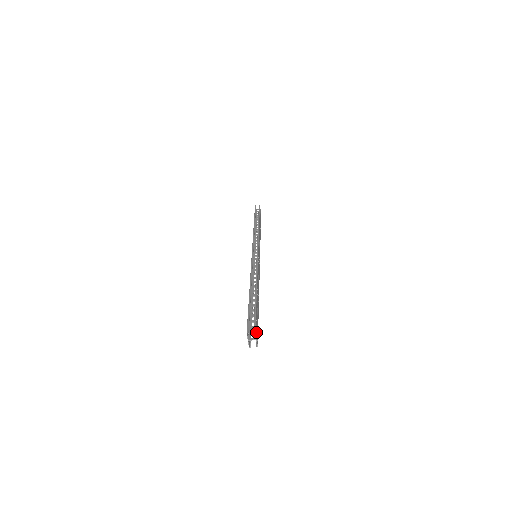
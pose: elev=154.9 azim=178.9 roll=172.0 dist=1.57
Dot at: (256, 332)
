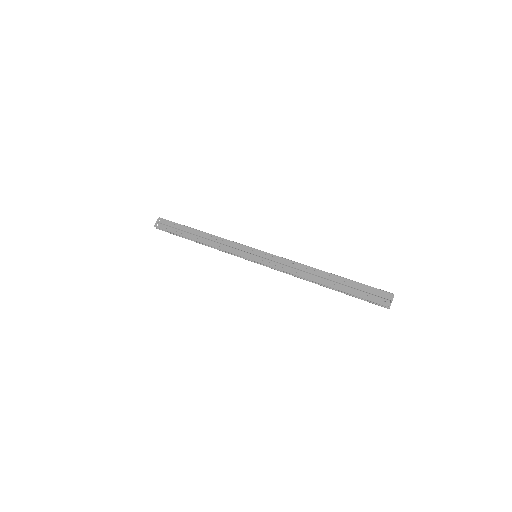
Dot at: occluded
